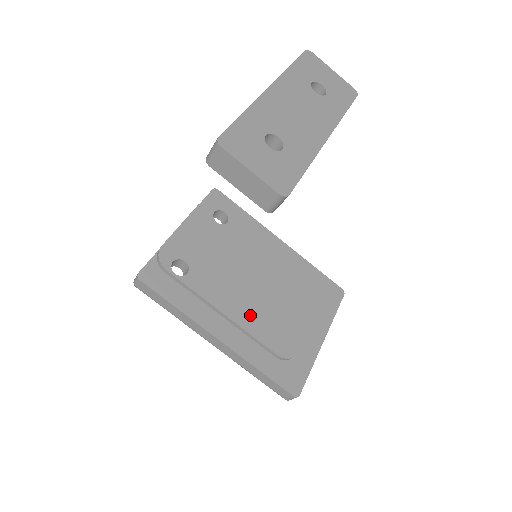
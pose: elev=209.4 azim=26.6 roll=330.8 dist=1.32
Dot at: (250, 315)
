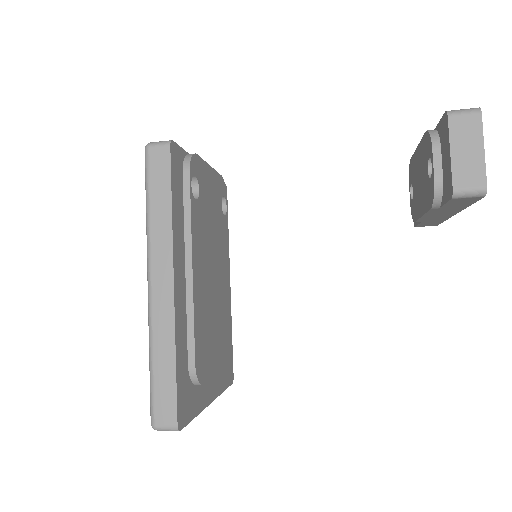
Dot at: (201, 299)
